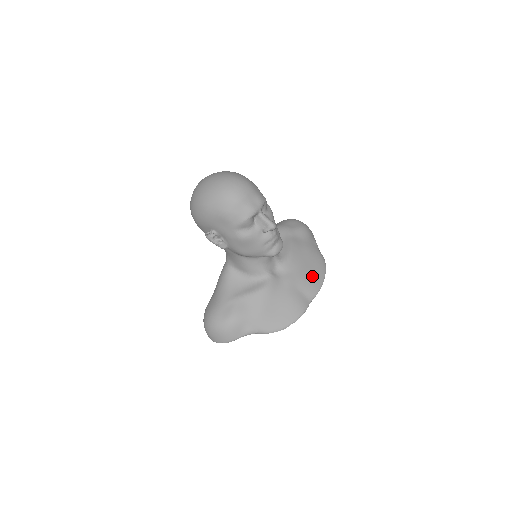
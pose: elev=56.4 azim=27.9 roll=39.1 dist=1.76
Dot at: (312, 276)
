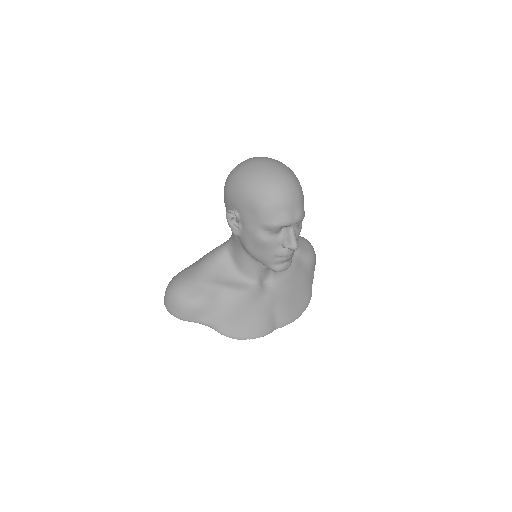
Dot at: (293, 306)
